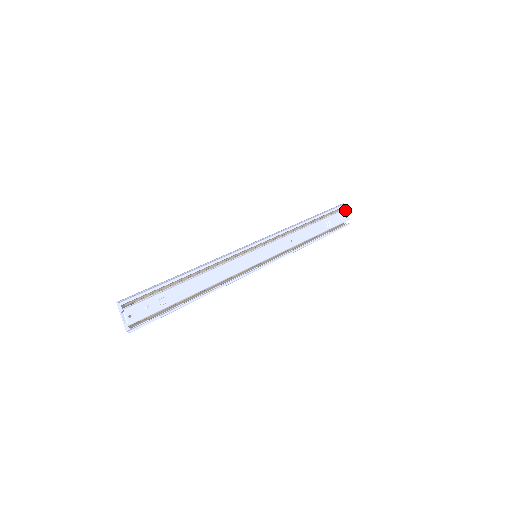
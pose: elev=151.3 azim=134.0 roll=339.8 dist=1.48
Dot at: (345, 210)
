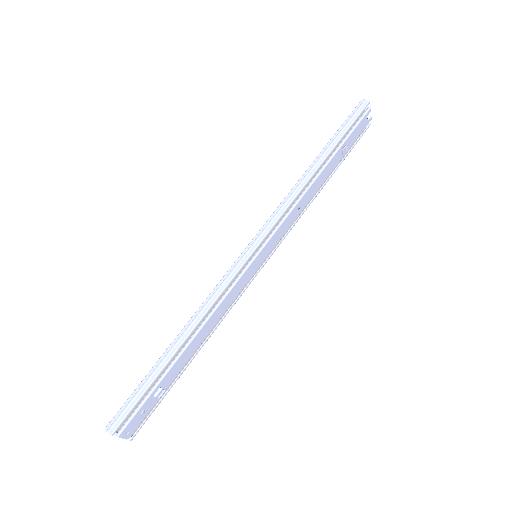
Dot at: (368, 112)
